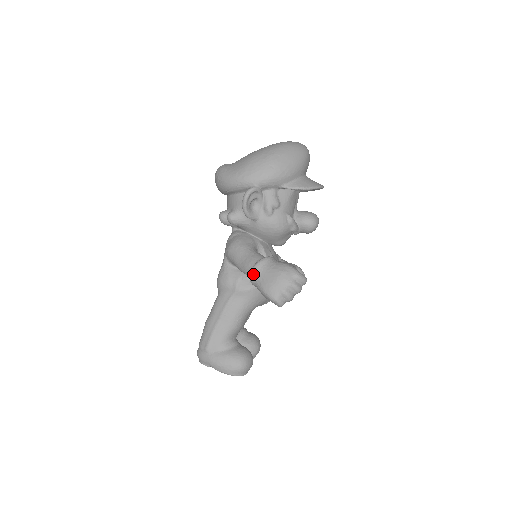
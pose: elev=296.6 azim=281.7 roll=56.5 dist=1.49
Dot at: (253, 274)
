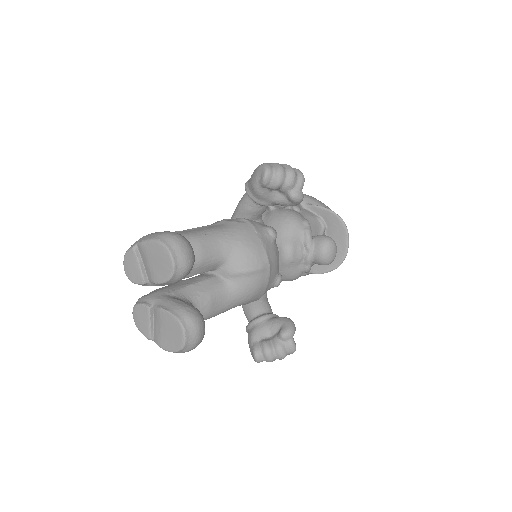
Dot at: occluded
